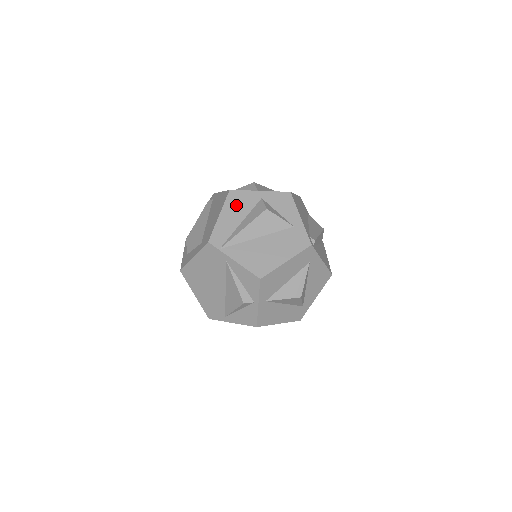
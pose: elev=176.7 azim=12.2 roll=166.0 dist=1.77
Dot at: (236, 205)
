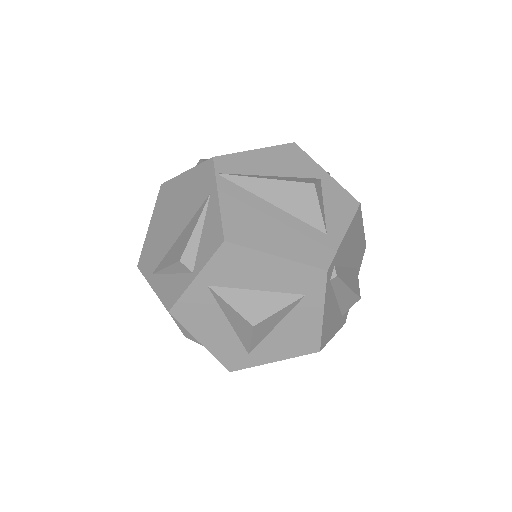
Dot at: (285, 158)
